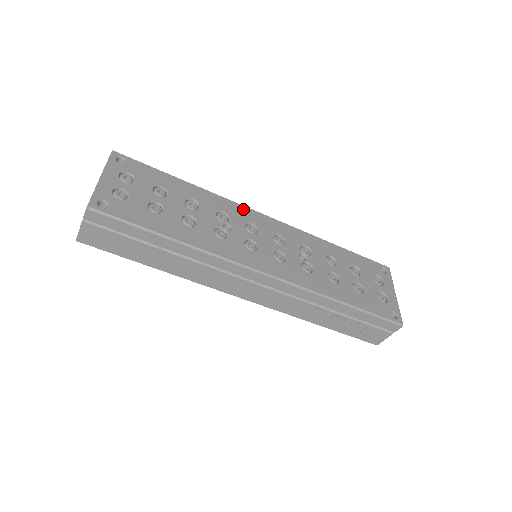
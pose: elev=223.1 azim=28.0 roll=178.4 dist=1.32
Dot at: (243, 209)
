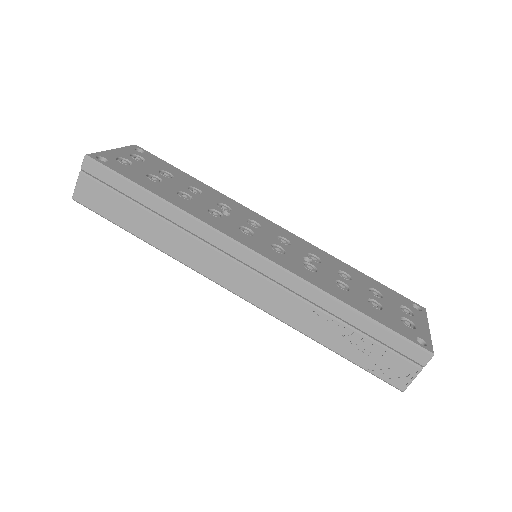
Dot at: (251, 212)
